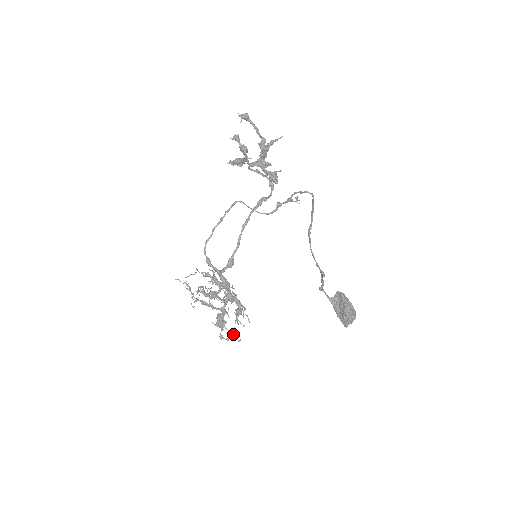
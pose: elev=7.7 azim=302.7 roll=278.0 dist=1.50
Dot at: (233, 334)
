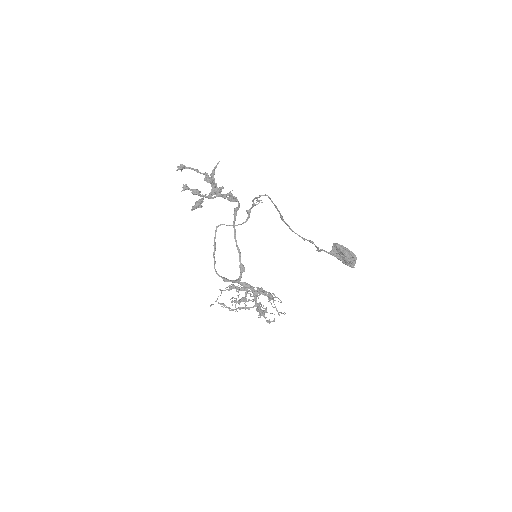
Dot at: occluded
